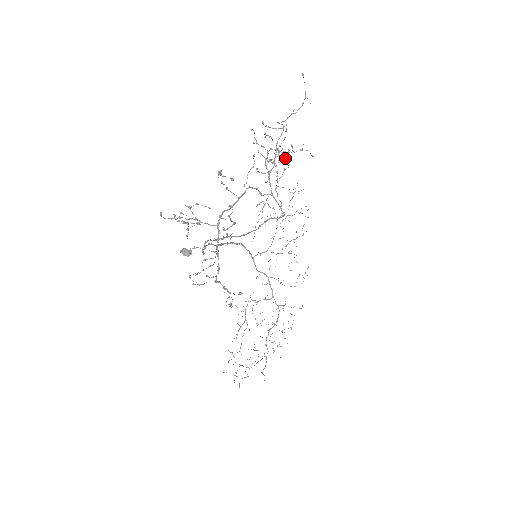
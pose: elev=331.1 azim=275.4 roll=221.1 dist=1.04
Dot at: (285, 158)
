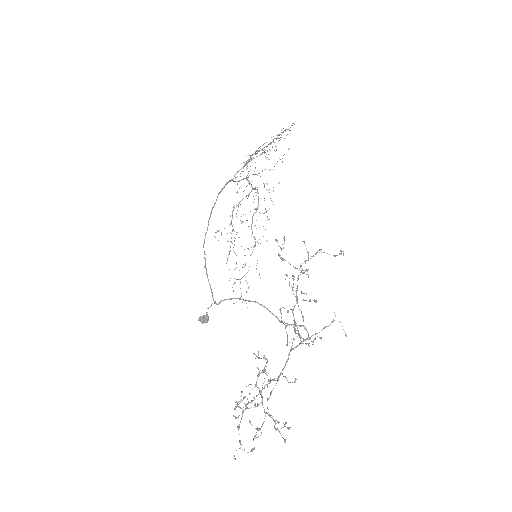
Dot at: occluded
